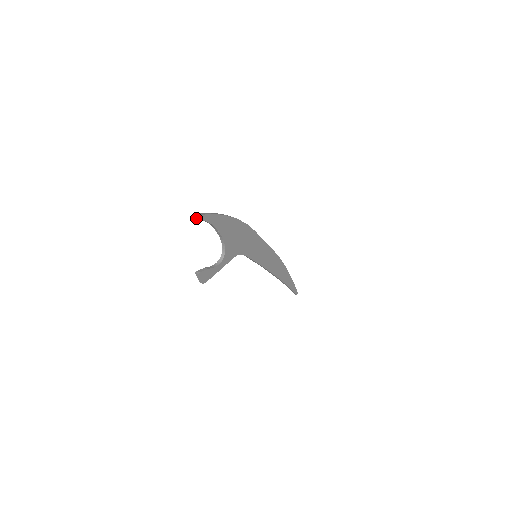
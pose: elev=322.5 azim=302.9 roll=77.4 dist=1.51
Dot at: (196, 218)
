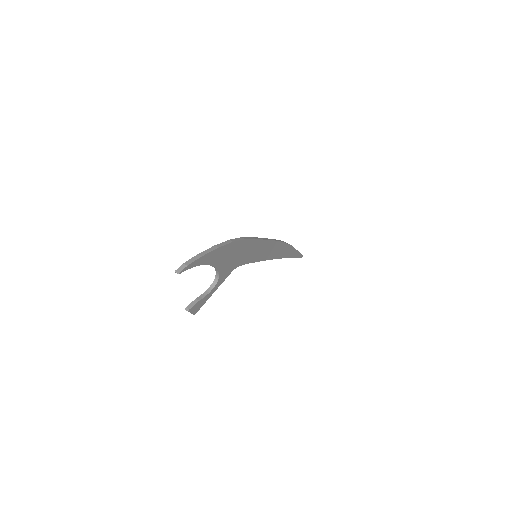
Dot at: (182, 271)
